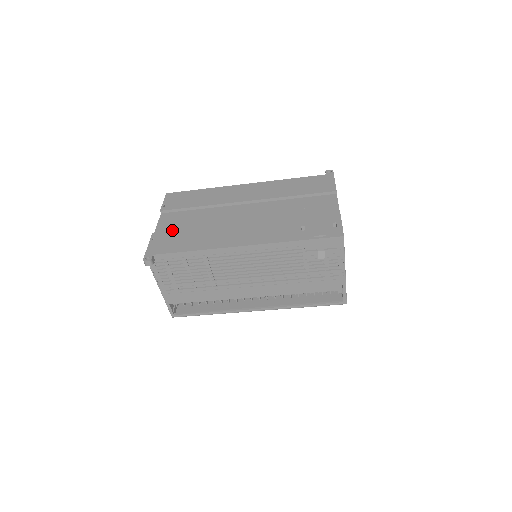
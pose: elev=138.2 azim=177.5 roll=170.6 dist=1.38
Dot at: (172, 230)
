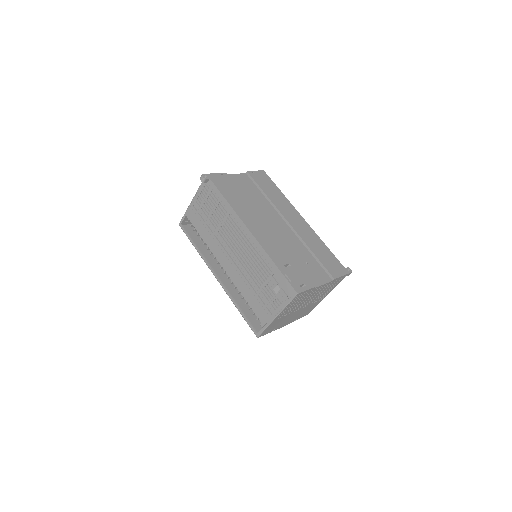
Dot at: (237, 184)
